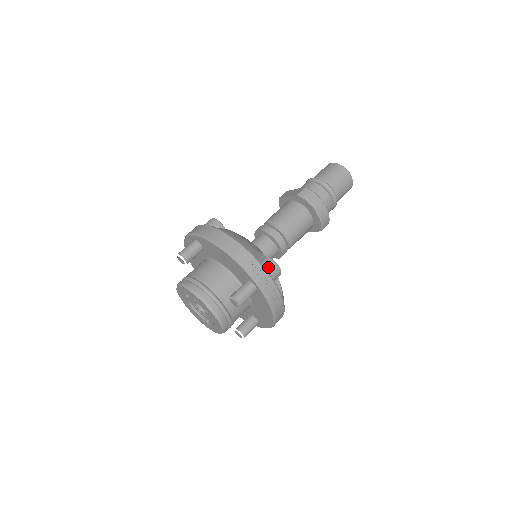
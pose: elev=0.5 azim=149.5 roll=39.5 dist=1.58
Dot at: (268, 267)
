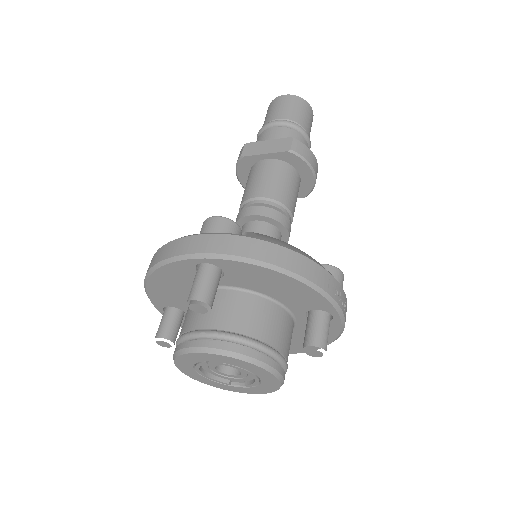
Dot at: (338, 281)
